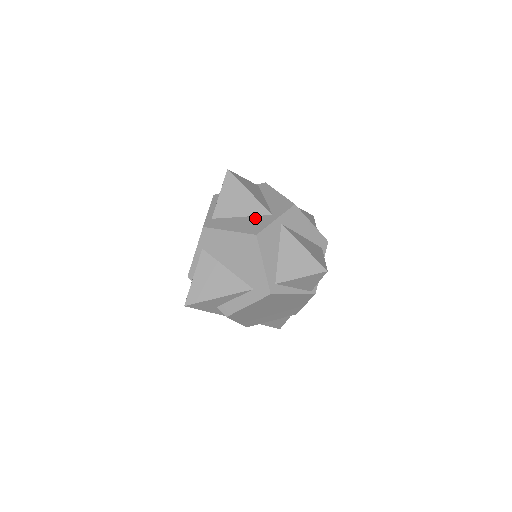
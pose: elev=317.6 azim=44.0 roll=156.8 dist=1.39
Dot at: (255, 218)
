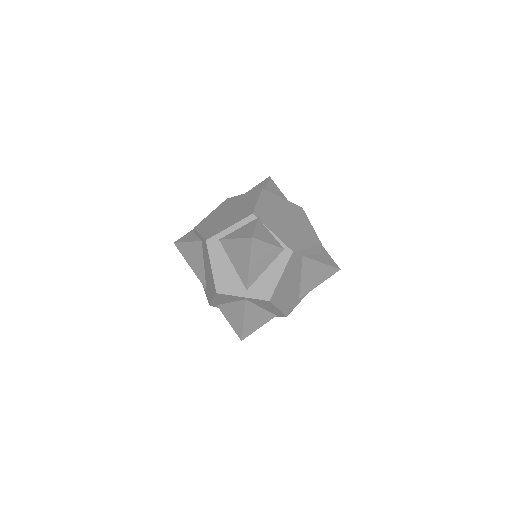
Dot at: (236, 278)
